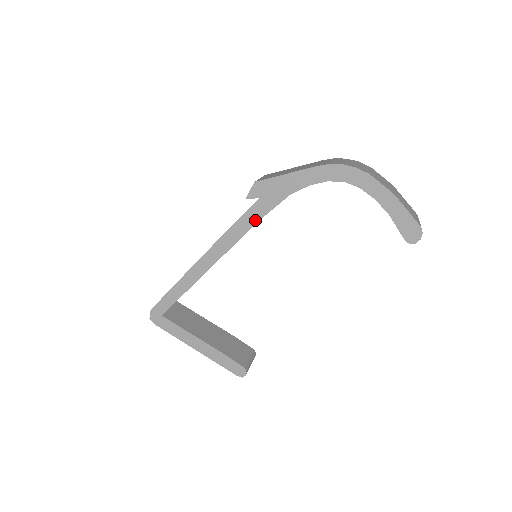
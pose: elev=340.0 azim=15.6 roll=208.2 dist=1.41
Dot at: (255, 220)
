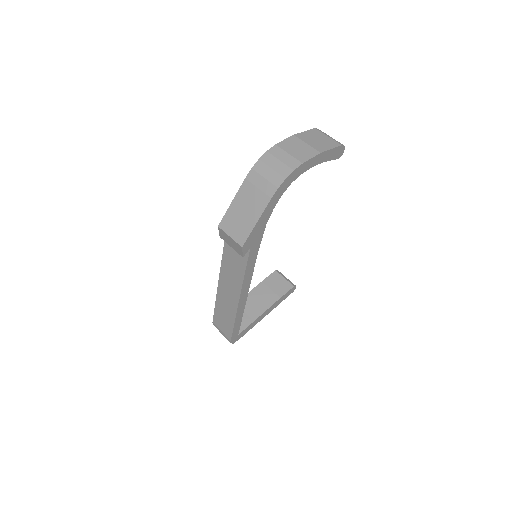
Dot at: (256, 255)
